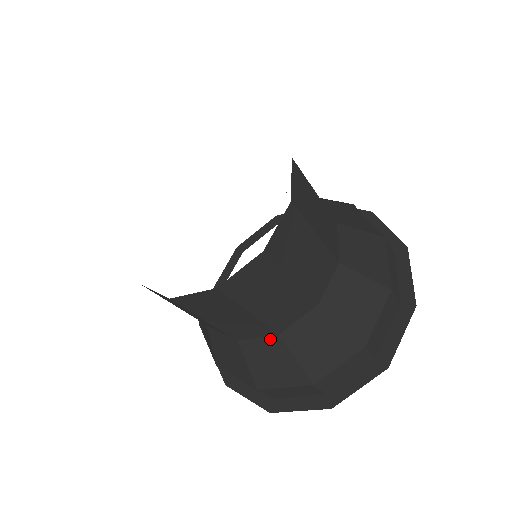
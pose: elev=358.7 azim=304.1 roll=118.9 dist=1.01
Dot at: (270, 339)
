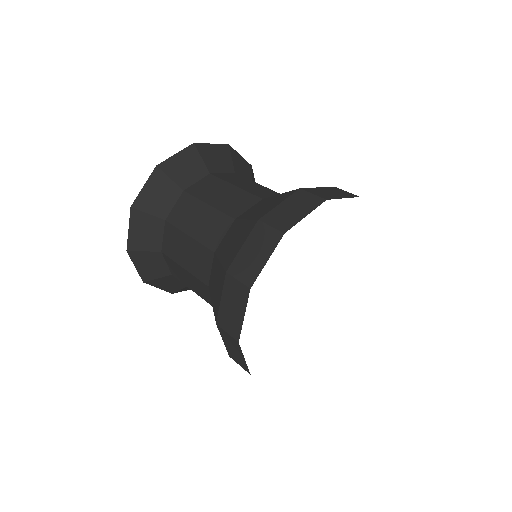
Dot at: (214, 262)
